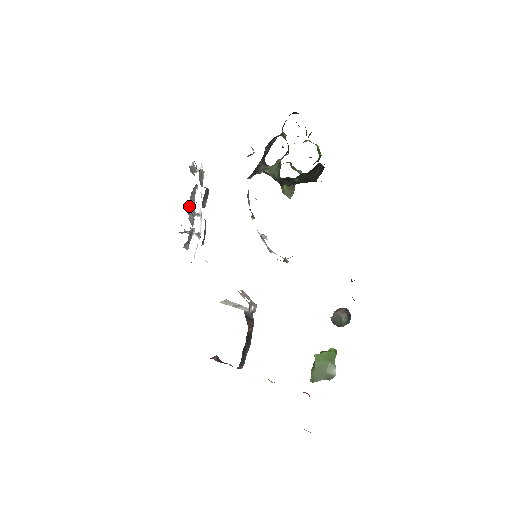
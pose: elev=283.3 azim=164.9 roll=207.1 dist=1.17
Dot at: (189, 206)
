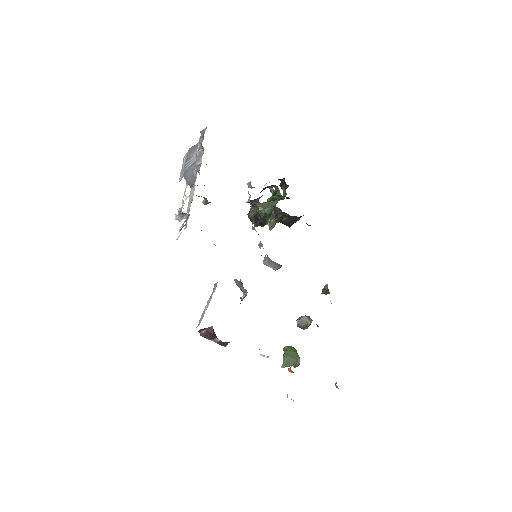
Dot at: (192, 197)
